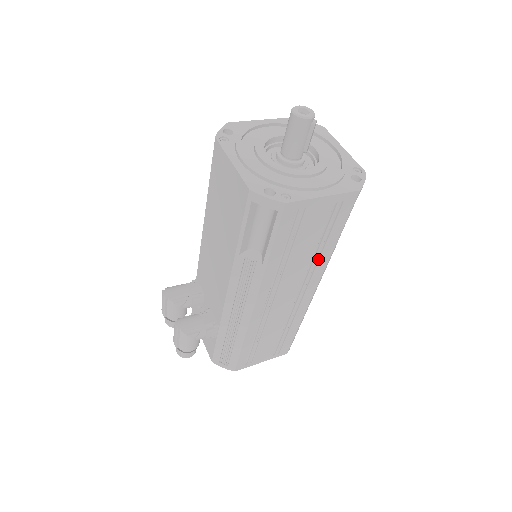
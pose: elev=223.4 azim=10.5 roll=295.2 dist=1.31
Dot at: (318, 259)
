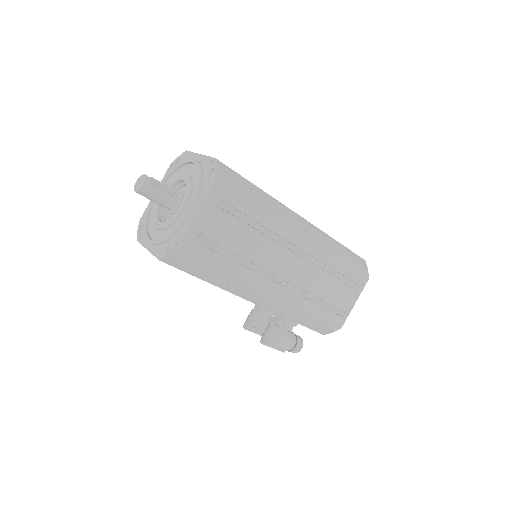
Dot at: (267, 229)
